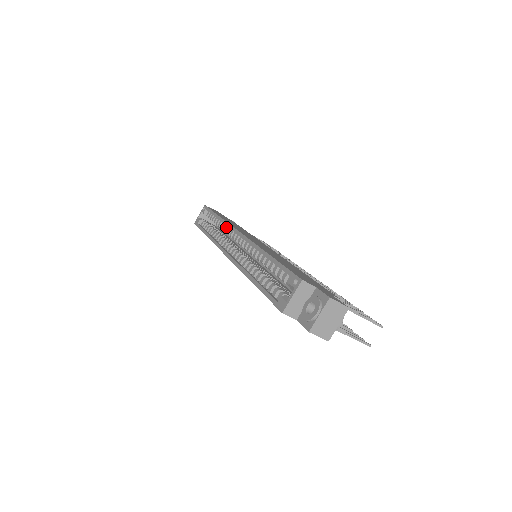
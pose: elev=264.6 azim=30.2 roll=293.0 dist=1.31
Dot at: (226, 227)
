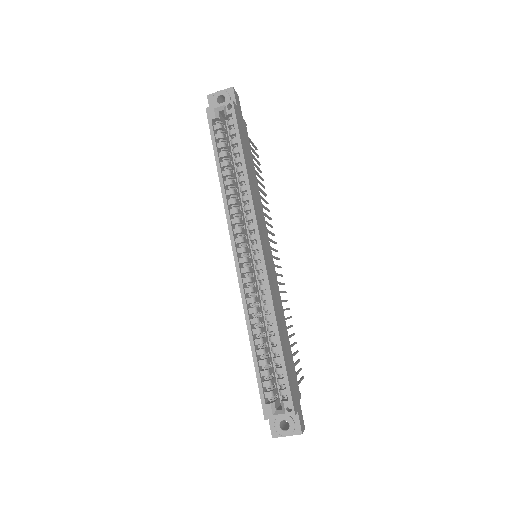
Dot at: (248, 205)
